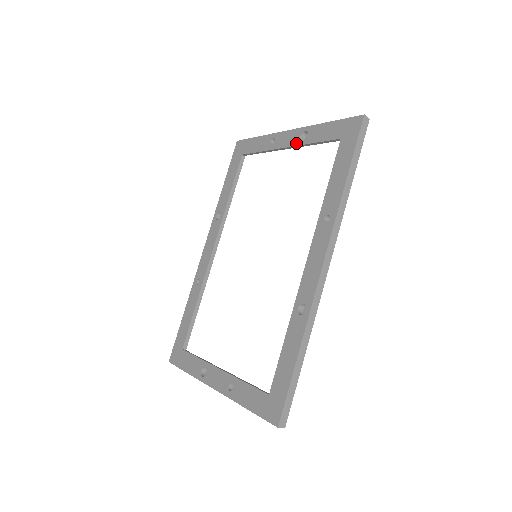
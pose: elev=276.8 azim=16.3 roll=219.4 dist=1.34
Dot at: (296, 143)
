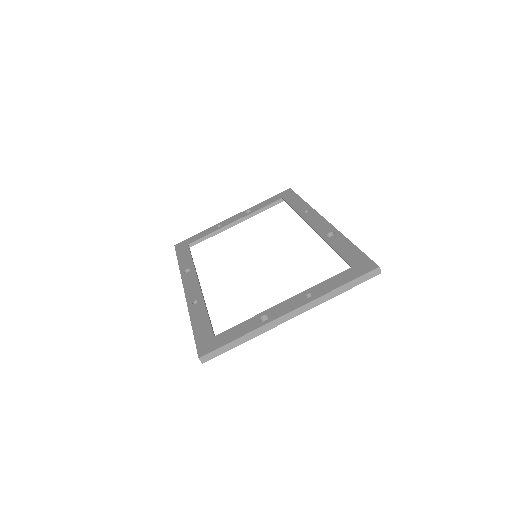
Dot at: (245, 215)
